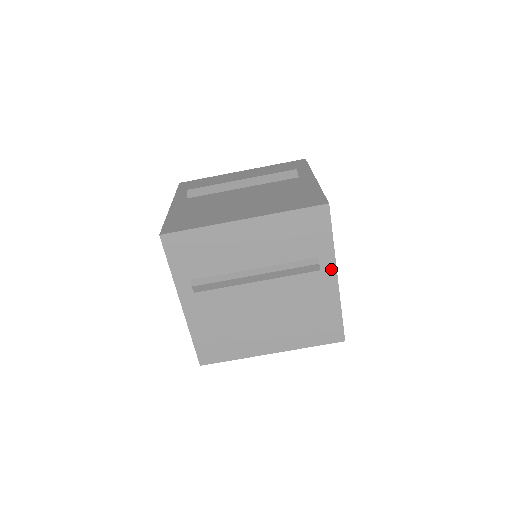
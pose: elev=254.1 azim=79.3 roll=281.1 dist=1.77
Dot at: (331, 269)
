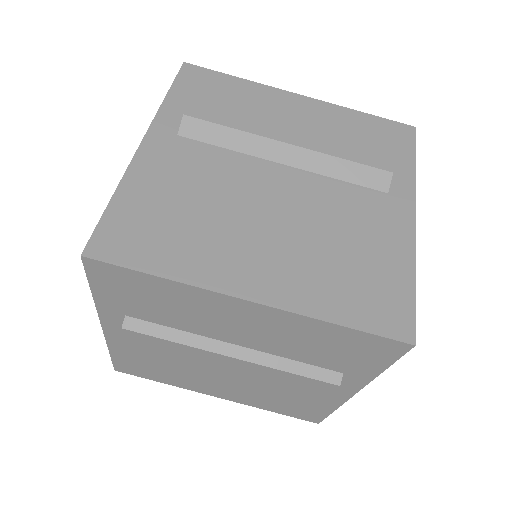
Dot at: (406, 200)
